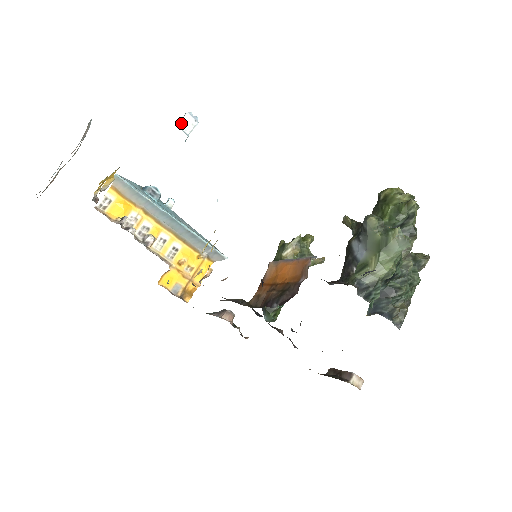
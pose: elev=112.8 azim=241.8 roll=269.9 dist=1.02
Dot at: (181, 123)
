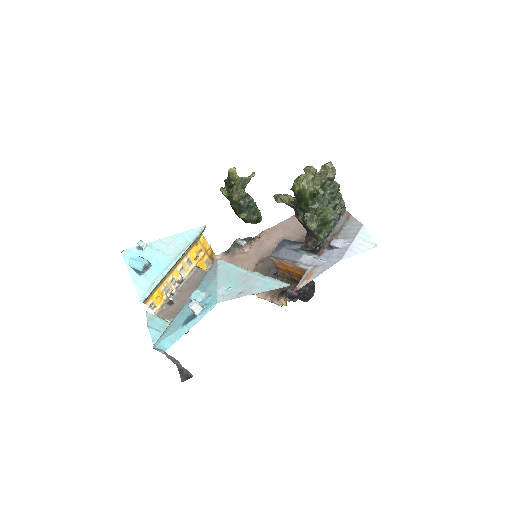
Dot at: (195, 313)
